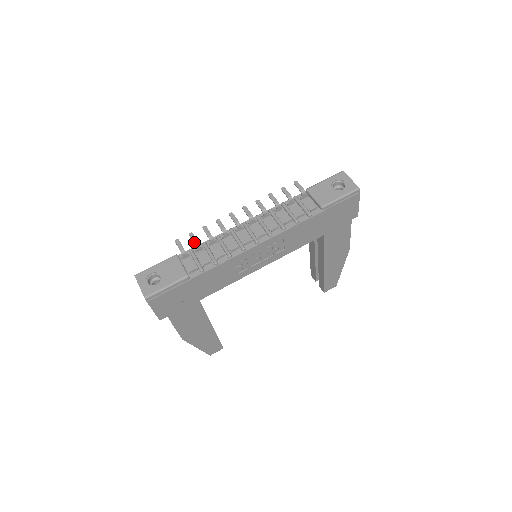
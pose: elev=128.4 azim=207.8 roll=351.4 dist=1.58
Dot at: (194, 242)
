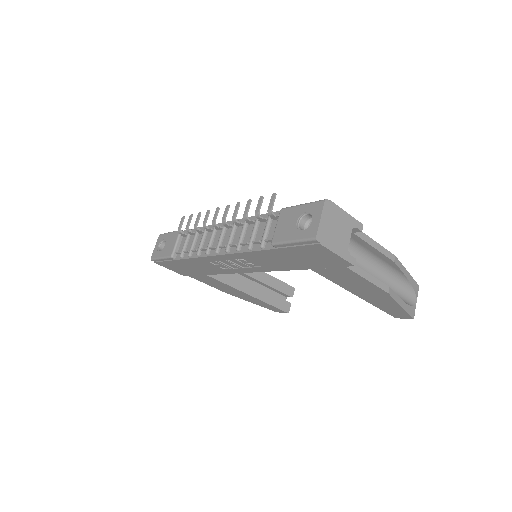
Dot at: (186, 226)
